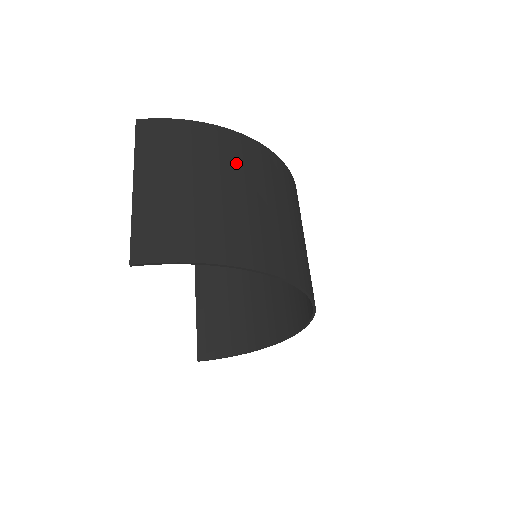
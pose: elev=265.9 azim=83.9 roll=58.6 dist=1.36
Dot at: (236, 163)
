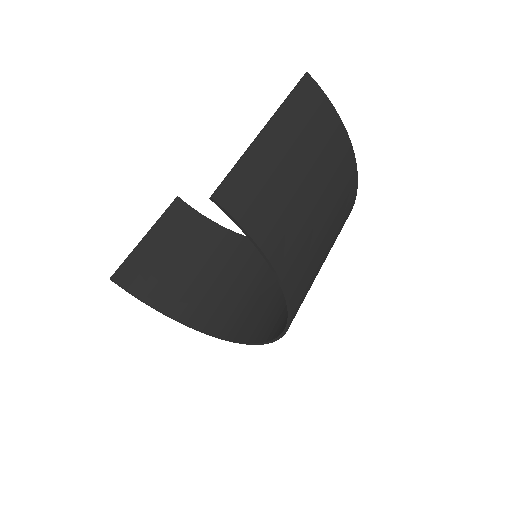
Dot at: (339, 189)
